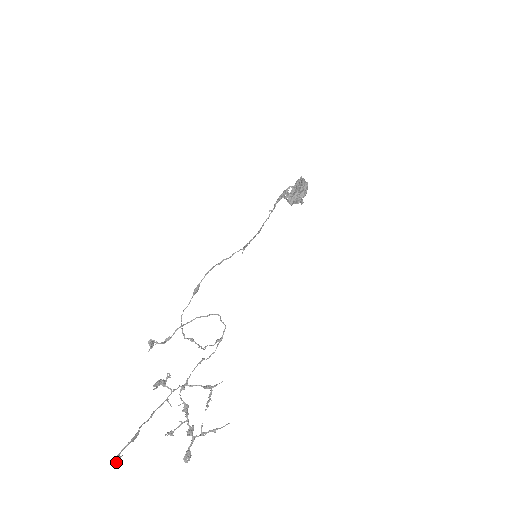
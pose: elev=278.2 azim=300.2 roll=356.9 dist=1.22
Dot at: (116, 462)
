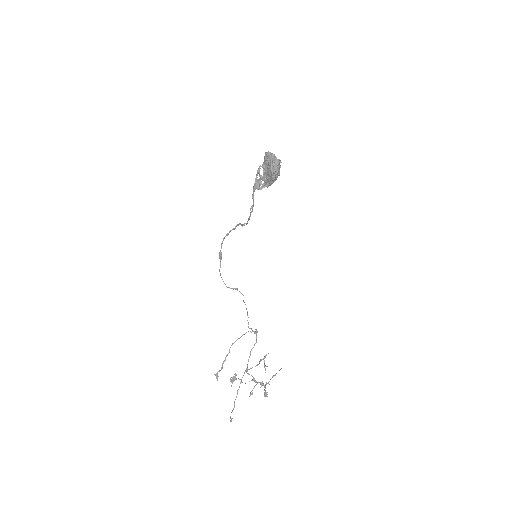
Dot at: occluded
